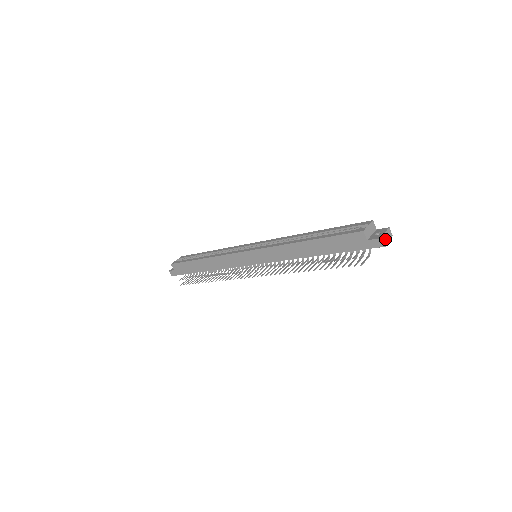
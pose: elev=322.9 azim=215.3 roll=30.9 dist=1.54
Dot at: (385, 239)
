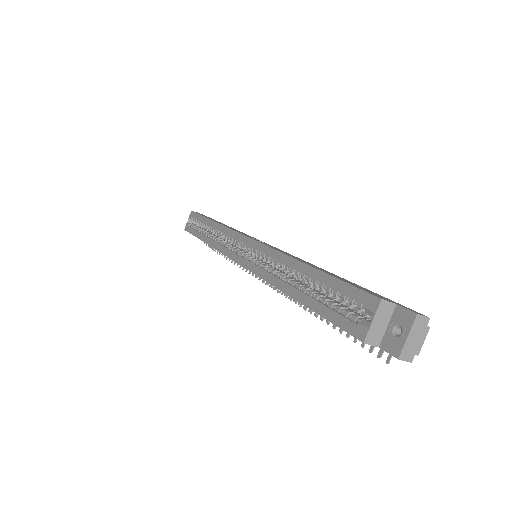
Dot at: (412, 345)
